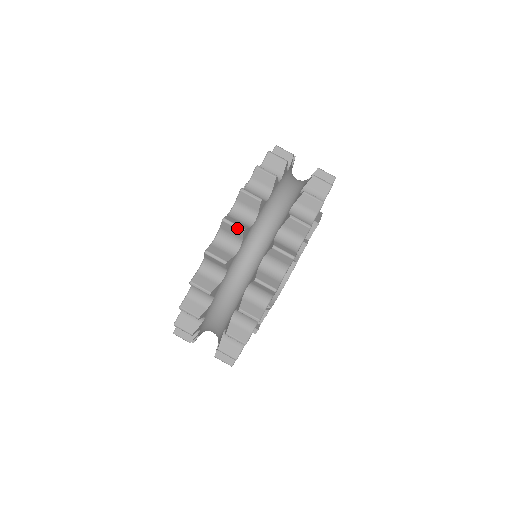
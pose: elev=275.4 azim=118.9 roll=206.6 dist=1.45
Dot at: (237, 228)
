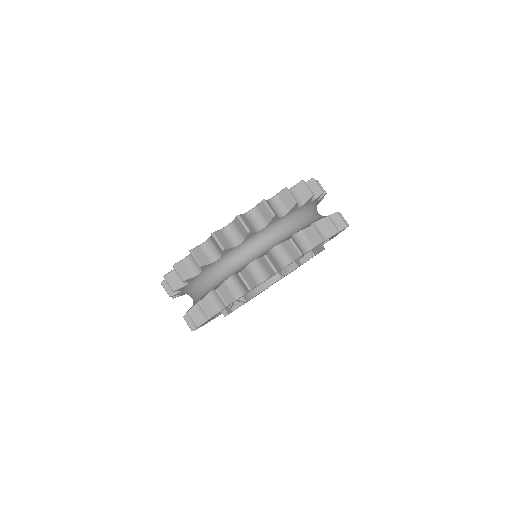
Dot at: (245, 227)
